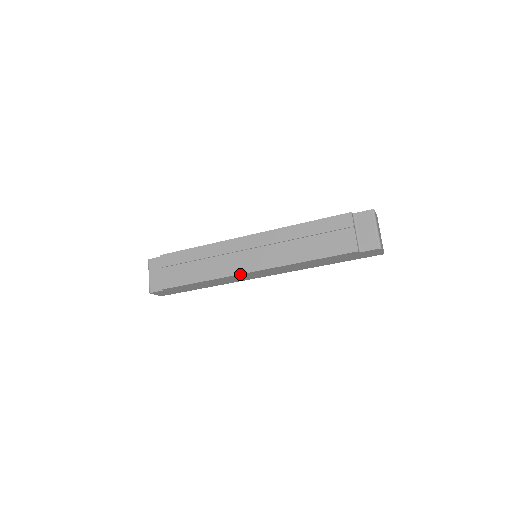
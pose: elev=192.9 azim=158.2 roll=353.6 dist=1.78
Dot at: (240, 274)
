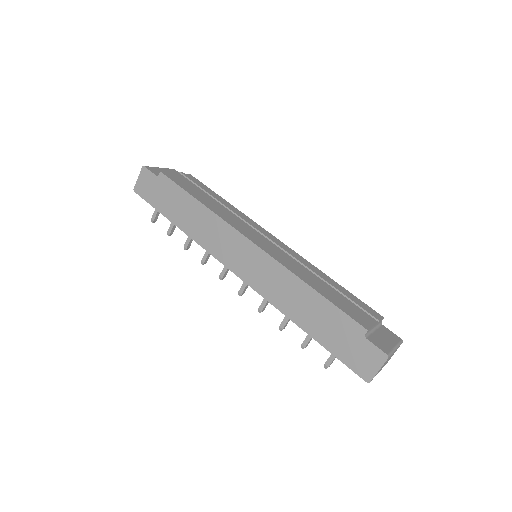
Dot at: (239, 232)
